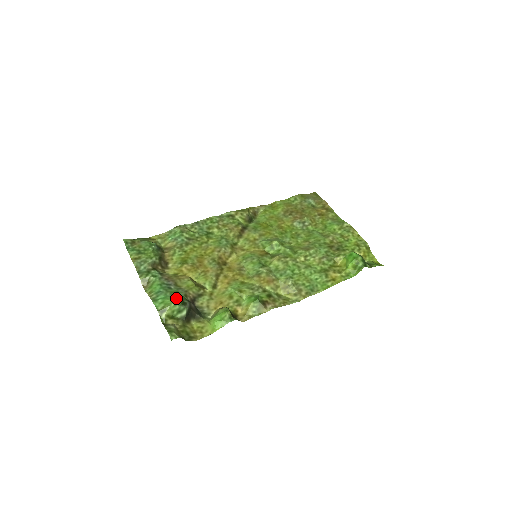
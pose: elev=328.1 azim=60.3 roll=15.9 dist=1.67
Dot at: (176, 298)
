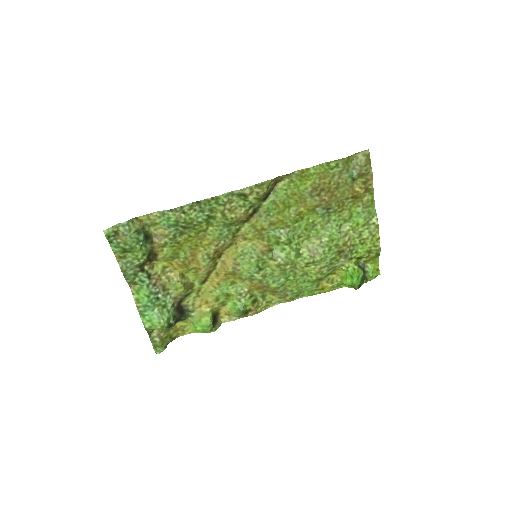
Dot at: (163, 320)
